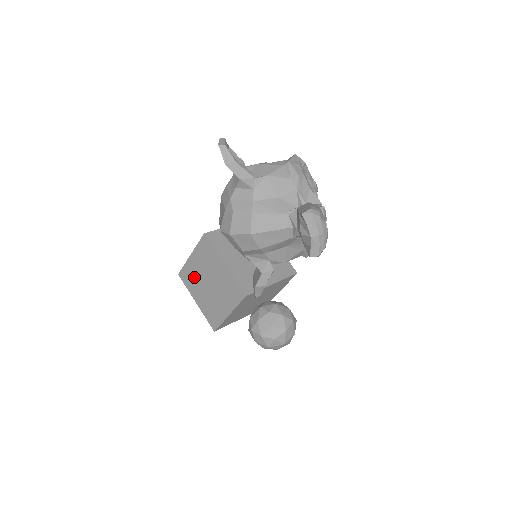
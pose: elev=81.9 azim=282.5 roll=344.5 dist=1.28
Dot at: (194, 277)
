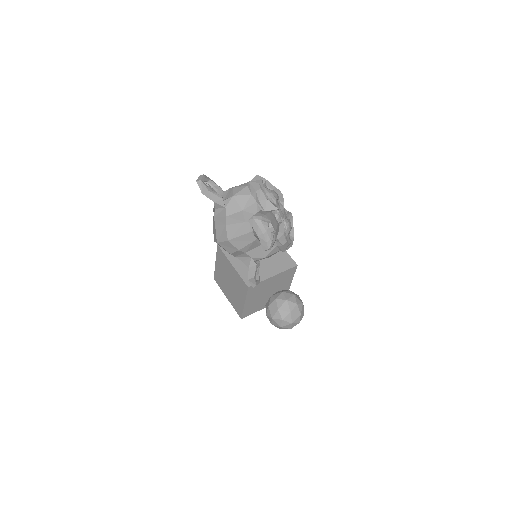
Dot at: (221, 279)
